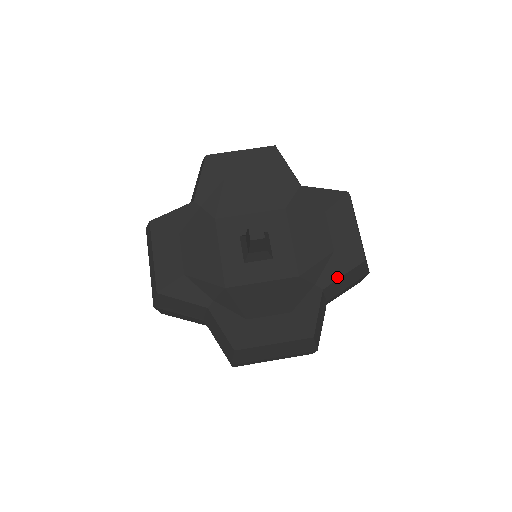
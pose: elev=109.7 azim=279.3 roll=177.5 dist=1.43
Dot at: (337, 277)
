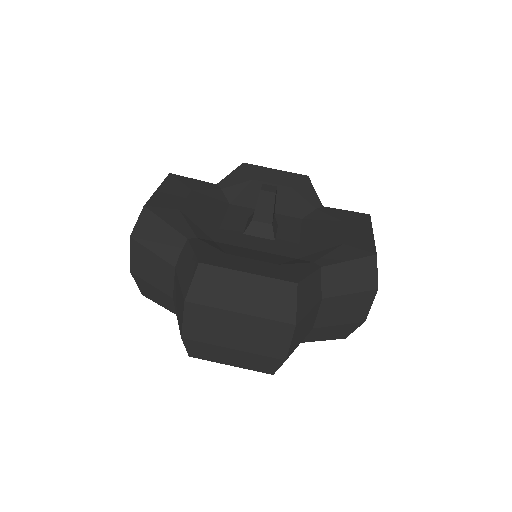
Dot at: (341, 261)
